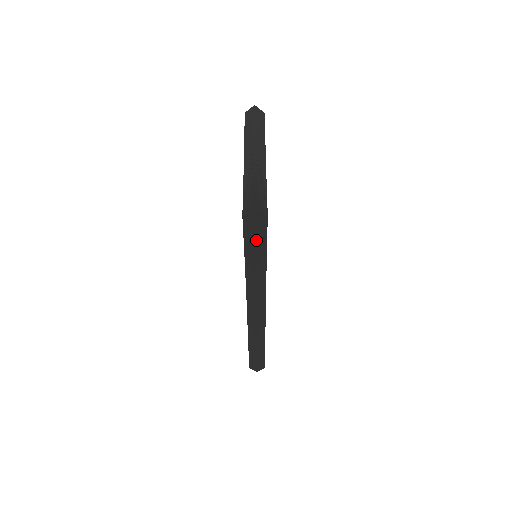
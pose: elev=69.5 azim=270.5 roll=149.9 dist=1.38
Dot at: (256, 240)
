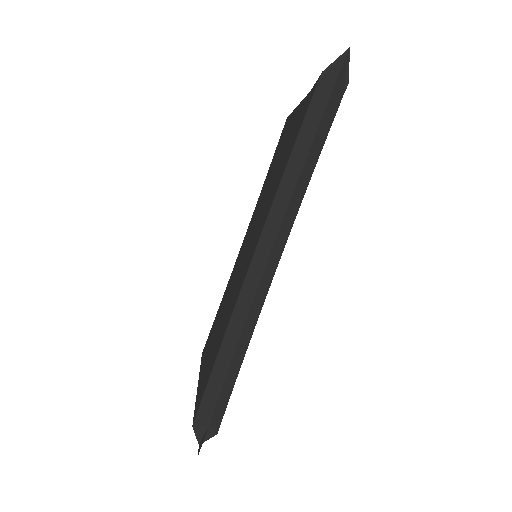
Dot at: (327, 107)
